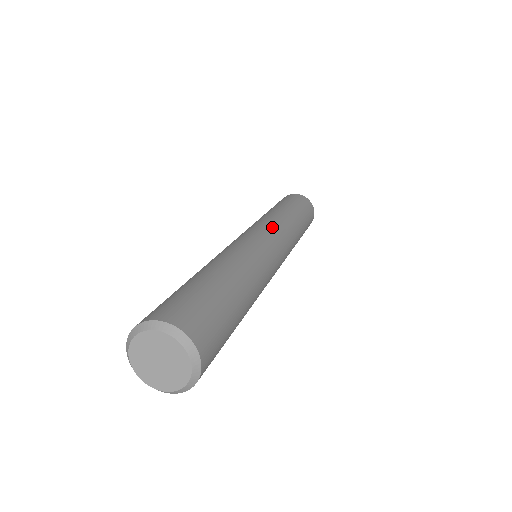
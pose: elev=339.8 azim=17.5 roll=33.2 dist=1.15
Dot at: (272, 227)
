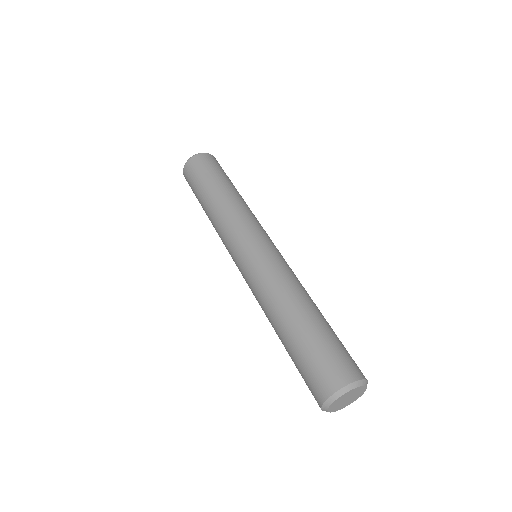
Dot at: occluded
